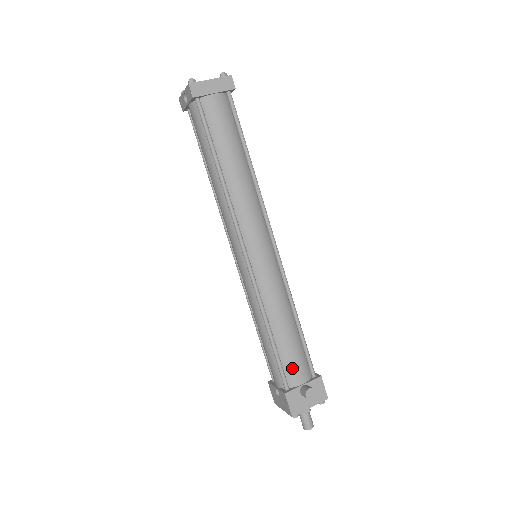
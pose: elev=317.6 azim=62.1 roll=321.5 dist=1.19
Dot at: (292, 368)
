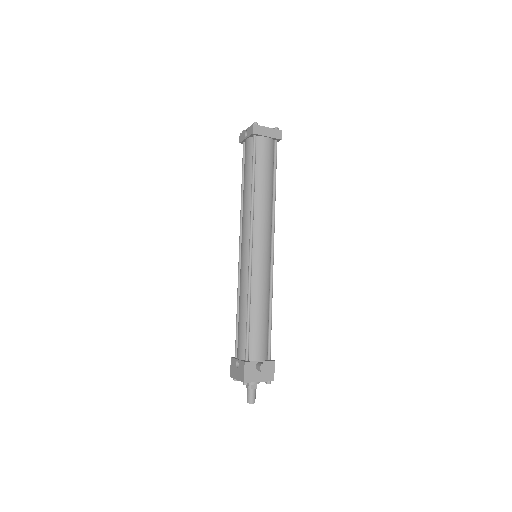
Dot at: (256, 345)
